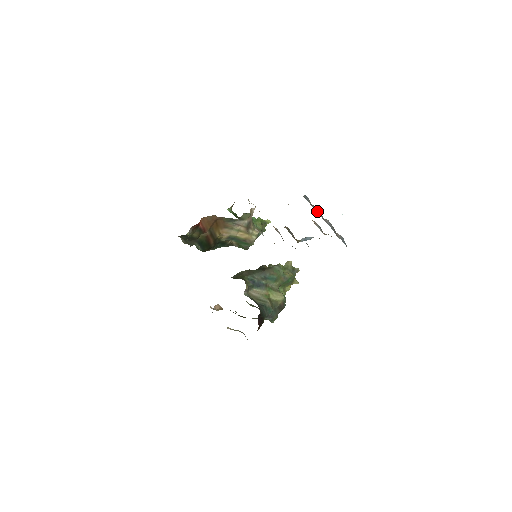
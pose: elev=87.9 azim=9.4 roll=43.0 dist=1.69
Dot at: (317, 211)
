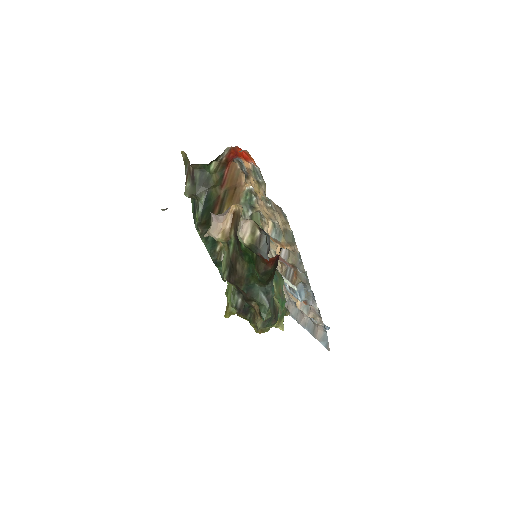
Dot at: (293, 314)
